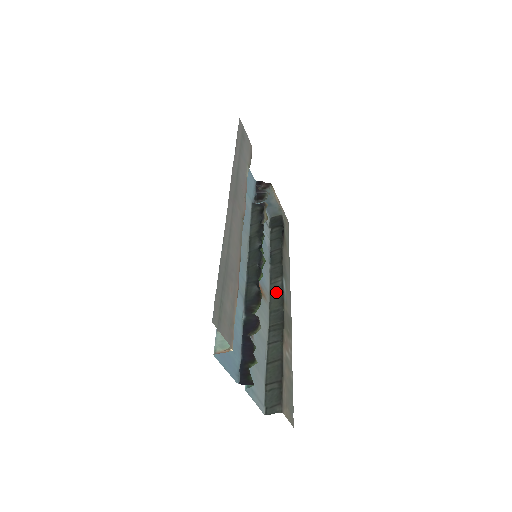
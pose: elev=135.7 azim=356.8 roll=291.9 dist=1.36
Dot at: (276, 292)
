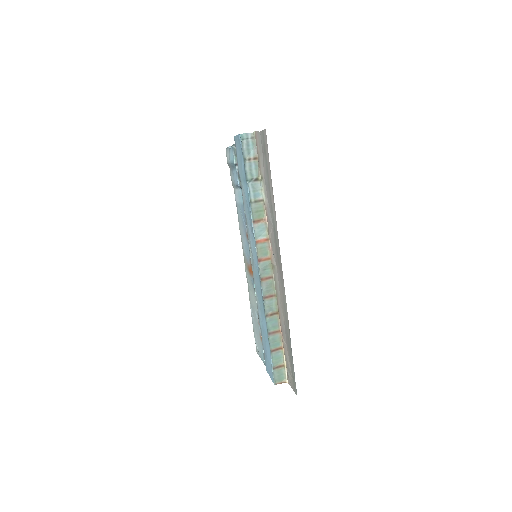
Dot at: occluded
